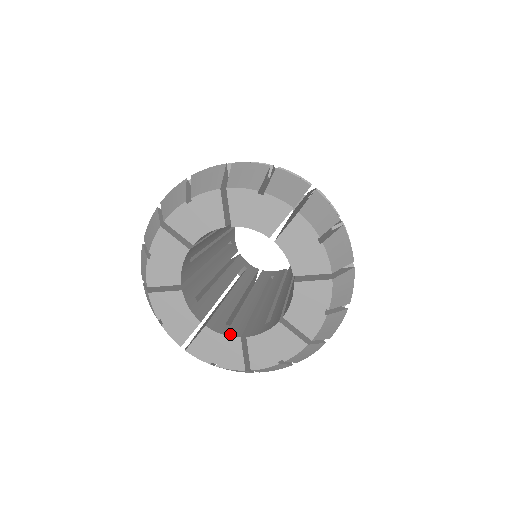
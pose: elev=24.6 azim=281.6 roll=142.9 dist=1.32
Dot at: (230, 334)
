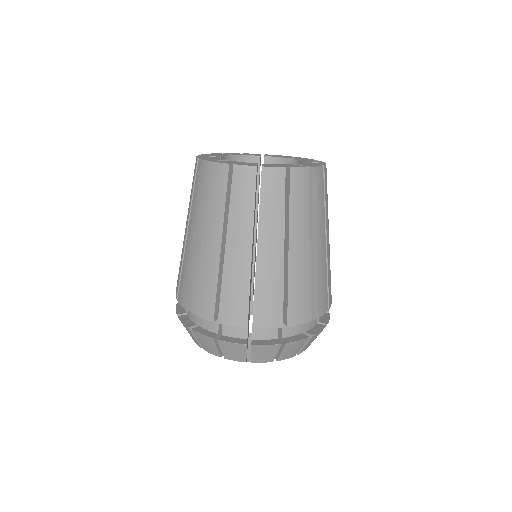
Dot at: occluded
